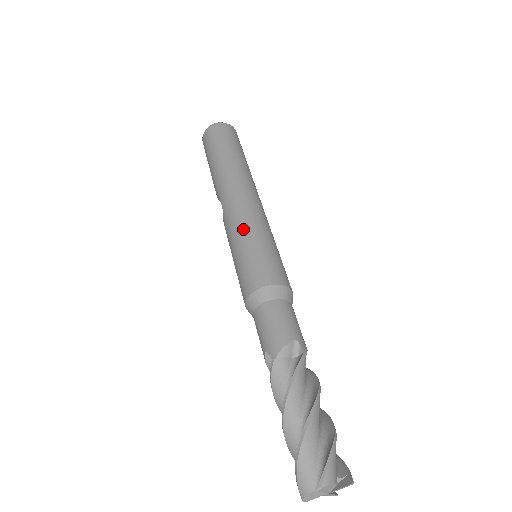
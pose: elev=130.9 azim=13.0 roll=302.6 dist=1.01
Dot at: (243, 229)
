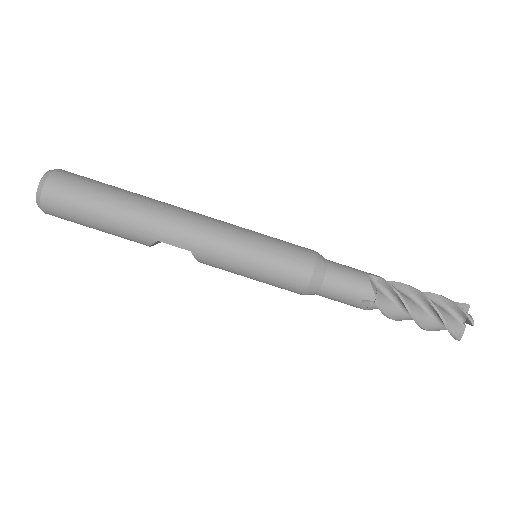
Dot at: (238, 247)
